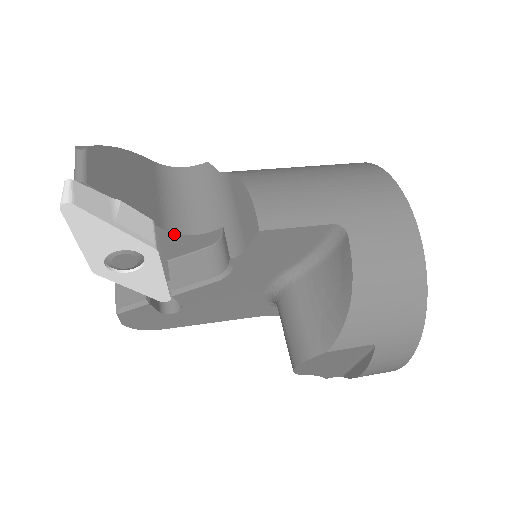
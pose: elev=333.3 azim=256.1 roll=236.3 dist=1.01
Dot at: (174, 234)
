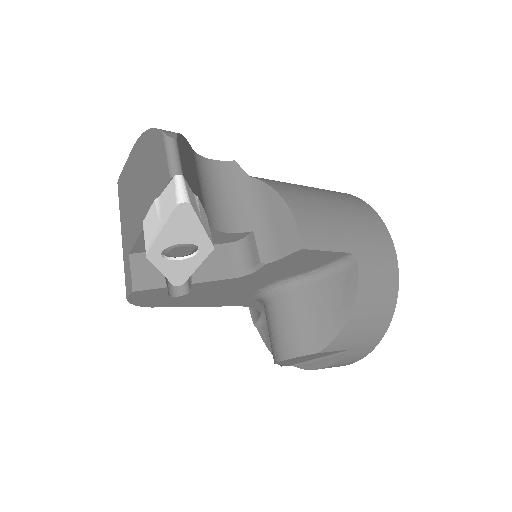
Dot at: (212, 229)
